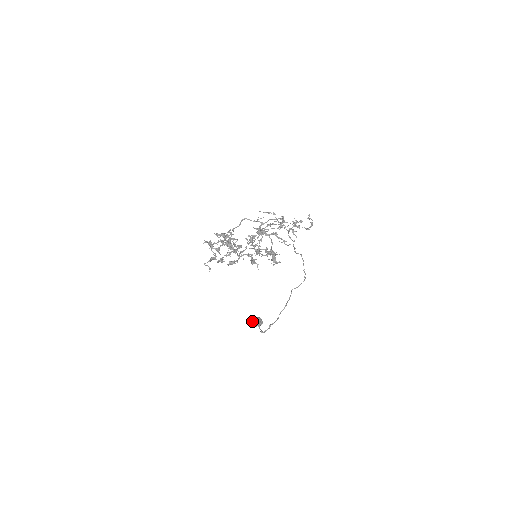
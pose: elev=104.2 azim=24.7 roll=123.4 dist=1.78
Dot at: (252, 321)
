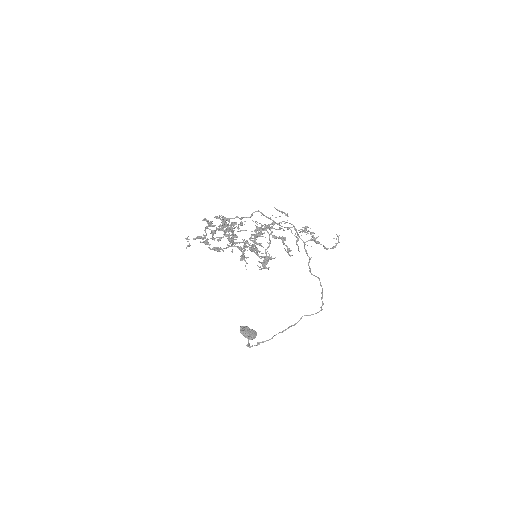
Dot at: (244, 330)
